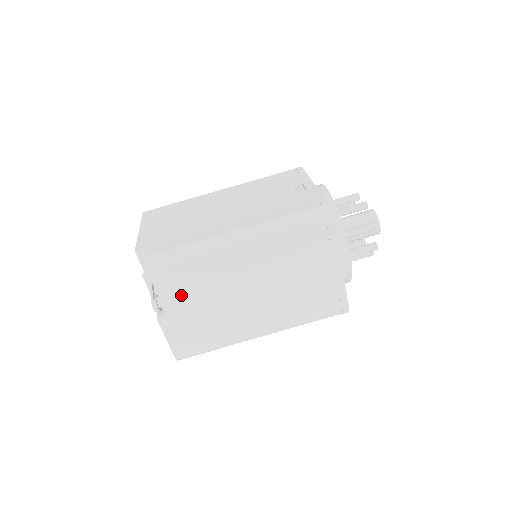
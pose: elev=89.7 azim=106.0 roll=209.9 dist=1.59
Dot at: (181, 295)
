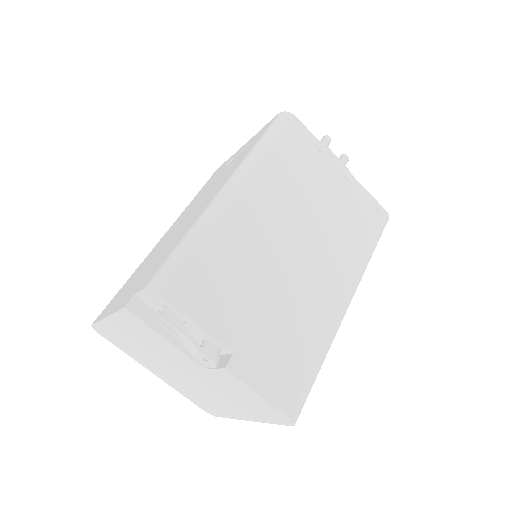
Dot at: (228, 307)
